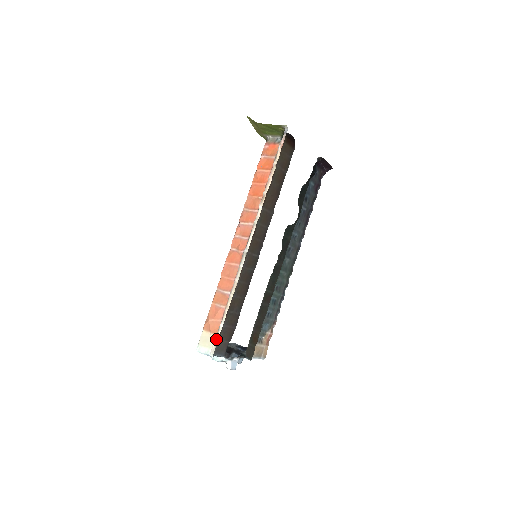
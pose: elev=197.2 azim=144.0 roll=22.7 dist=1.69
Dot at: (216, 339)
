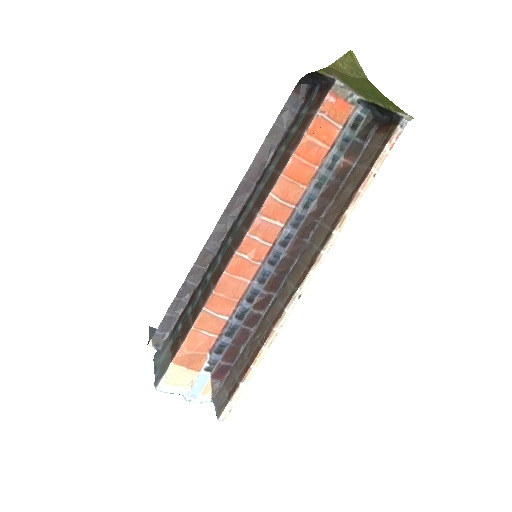
Dot at: (232, 402)
